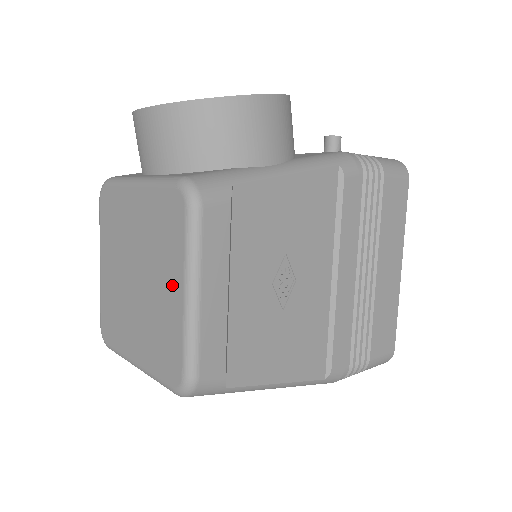
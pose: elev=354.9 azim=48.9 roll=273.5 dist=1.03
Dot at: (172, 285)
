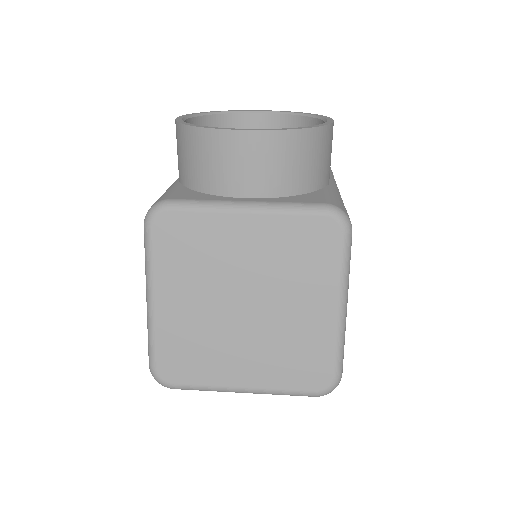
Dot at: (318, 303)
